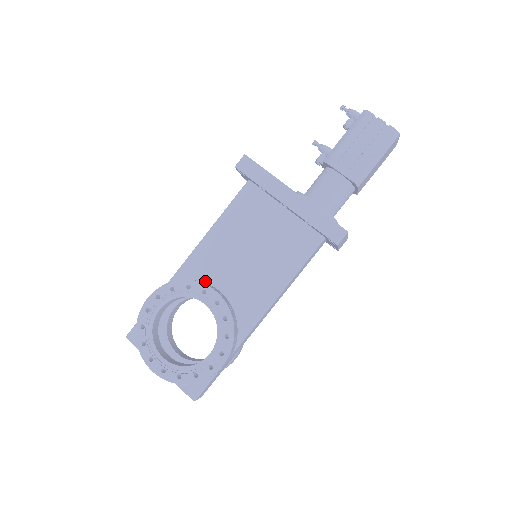
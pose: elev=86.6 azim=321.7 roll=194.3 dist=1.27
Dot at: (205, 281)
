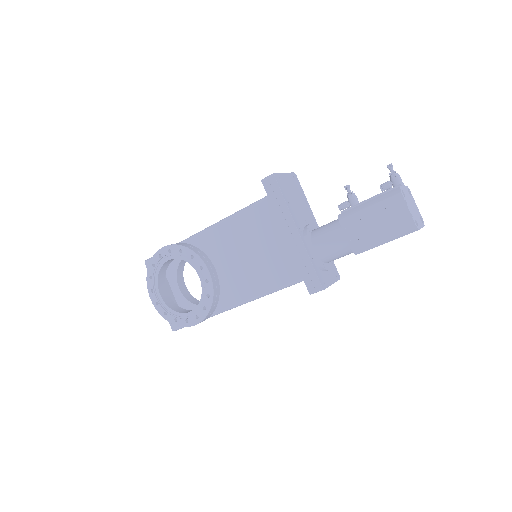
Dot at: (209, 256)
